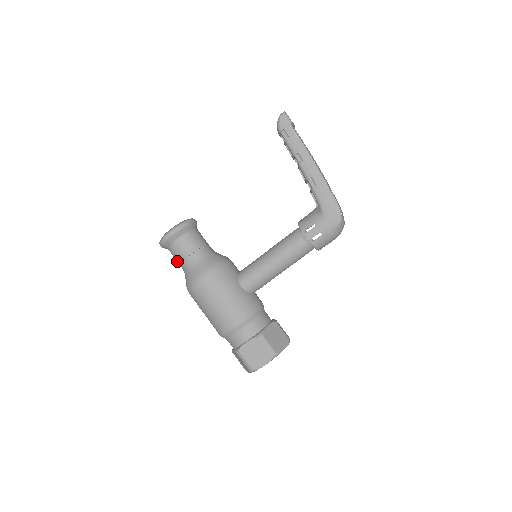
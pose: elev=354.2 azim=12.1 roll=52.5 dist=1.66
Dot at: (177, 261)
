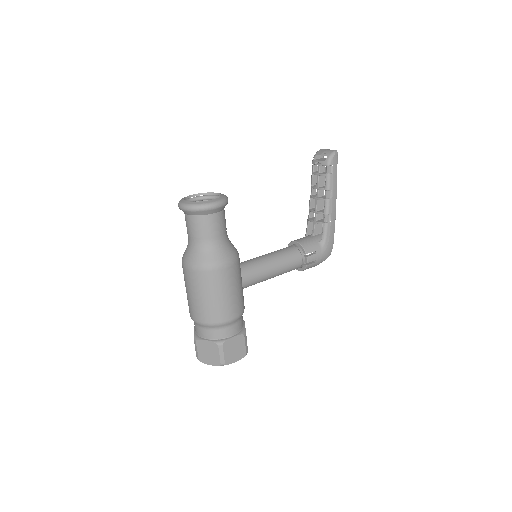
Dot at: (197, 233)
